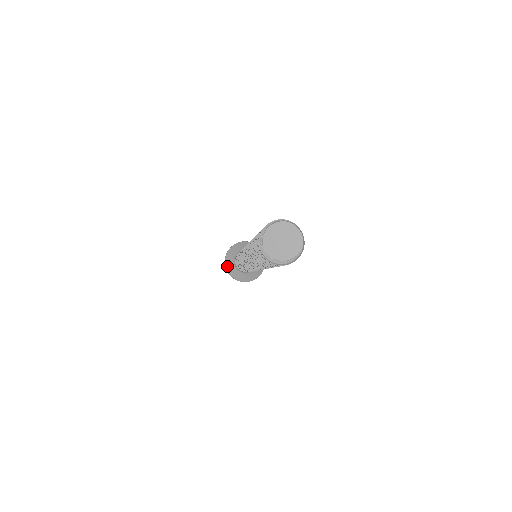
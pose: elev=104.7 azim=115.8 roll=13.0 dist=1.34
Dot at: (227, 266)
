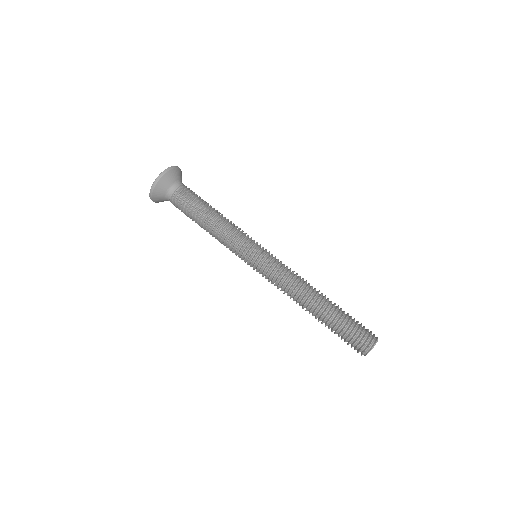
Dot at: occluded
